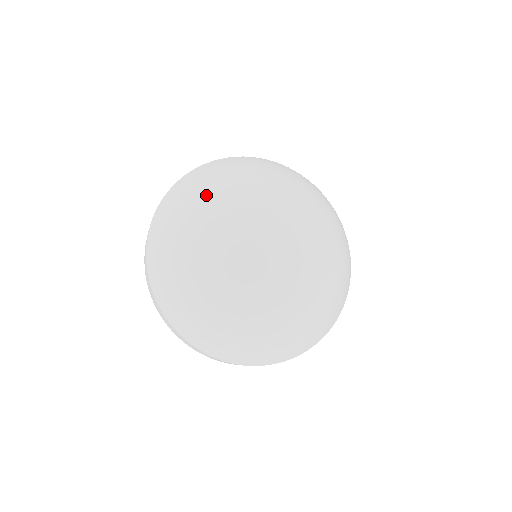
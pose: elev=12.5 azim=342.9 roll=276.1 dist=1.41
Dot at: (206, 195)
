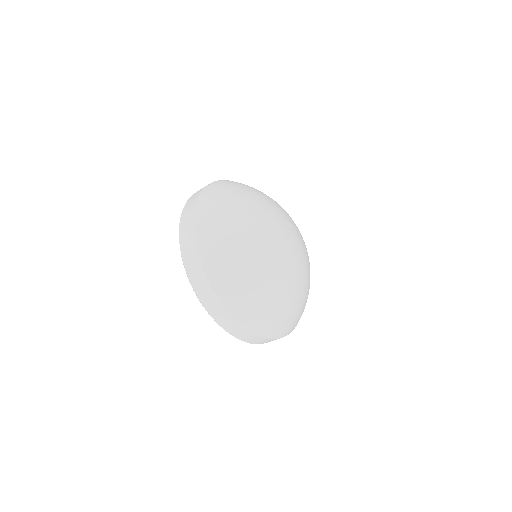
Dot at: (260, 192)
